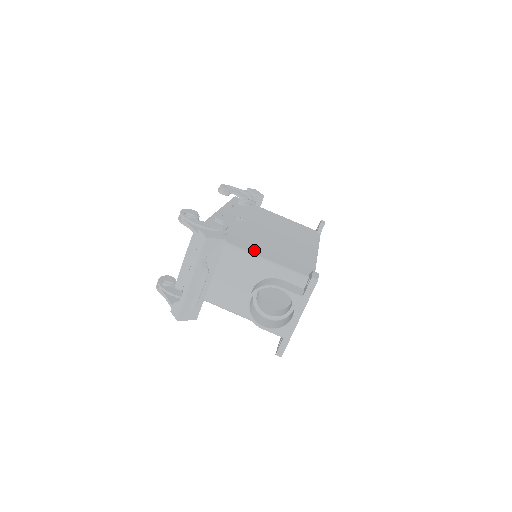
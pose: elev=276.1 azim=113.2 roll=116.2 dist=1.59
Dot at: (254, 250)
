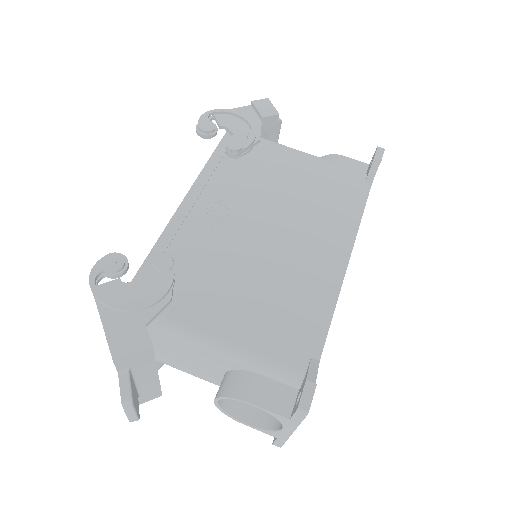
Dot at: (217, 322)
